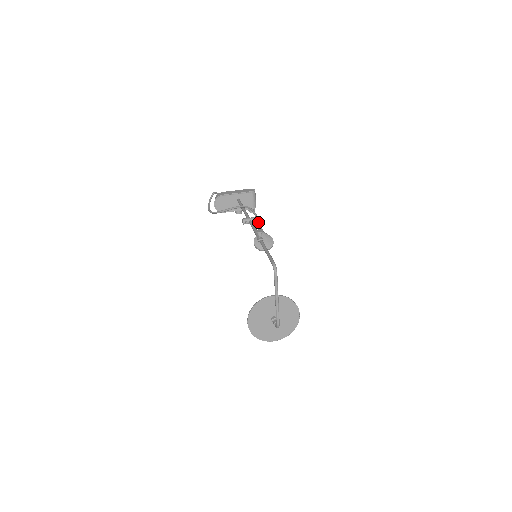
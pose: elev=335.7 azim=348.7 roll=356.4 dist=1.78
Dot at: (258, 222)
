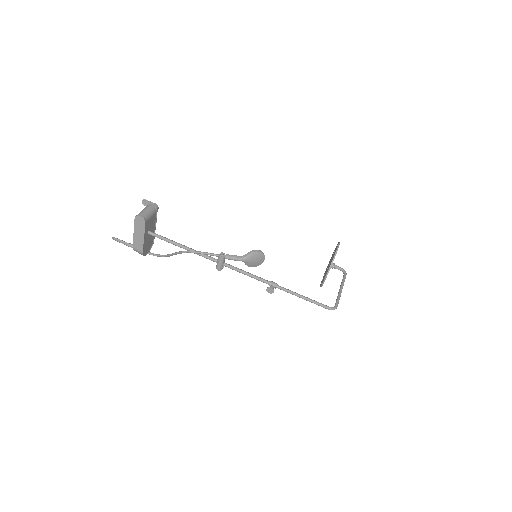
Dot at: occluded
